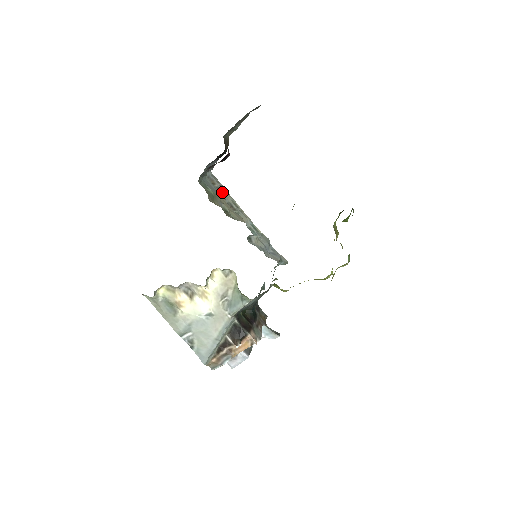
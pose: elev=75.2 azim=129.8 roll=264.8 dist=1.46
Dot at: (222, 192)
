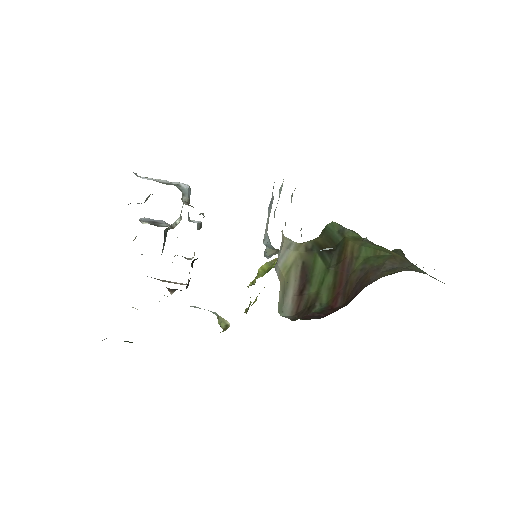
Dot at: occluded
